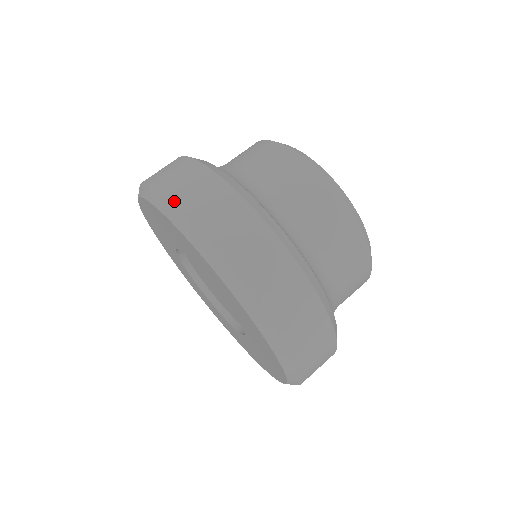
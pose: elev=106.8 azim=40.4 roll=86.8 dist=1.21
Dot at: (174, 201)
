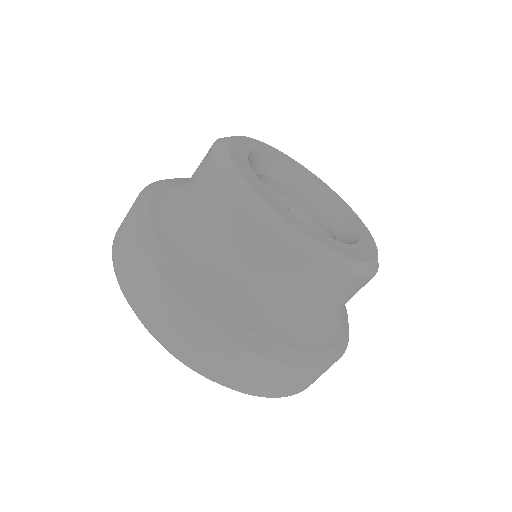
Dot at: occluded
